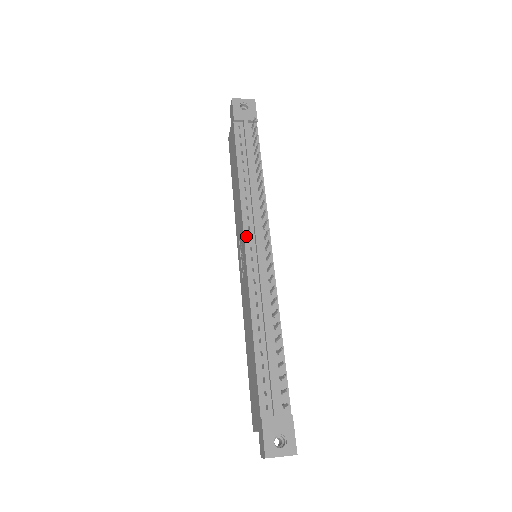
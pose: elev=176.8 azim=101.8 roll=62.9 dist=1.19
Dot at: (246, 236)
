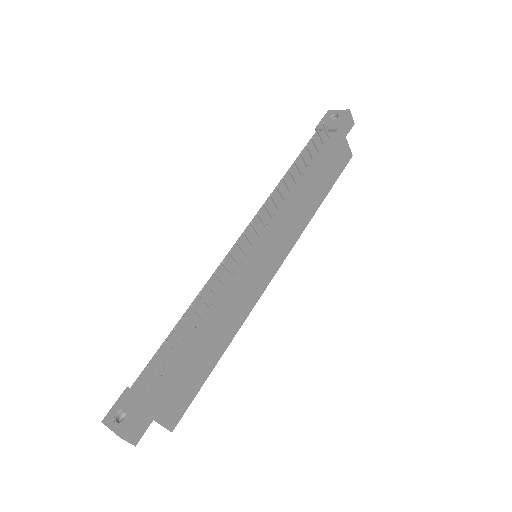
Dot at: (246, 231)
